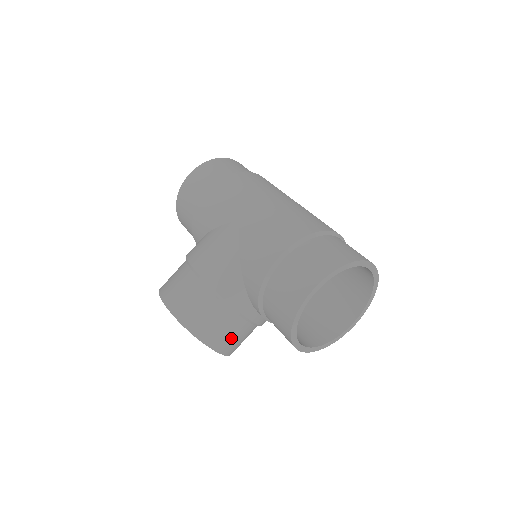
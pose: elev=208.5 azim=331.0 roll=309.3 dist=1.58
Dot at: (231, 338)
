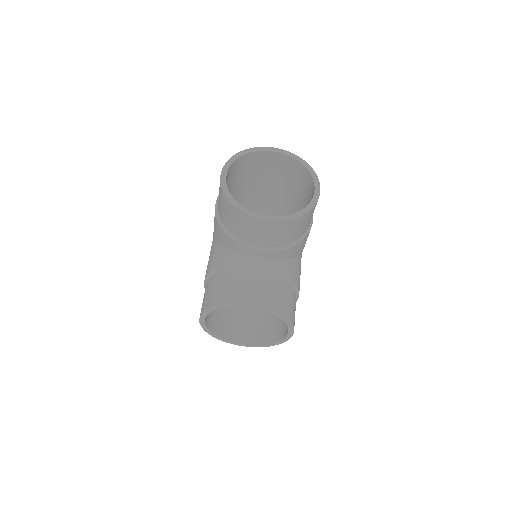
Dot at: (250, 288)
